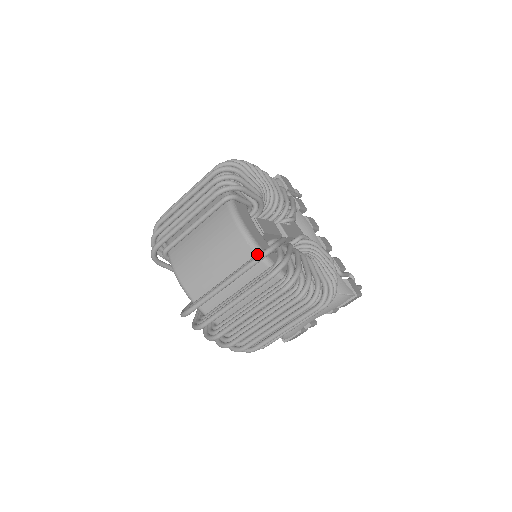
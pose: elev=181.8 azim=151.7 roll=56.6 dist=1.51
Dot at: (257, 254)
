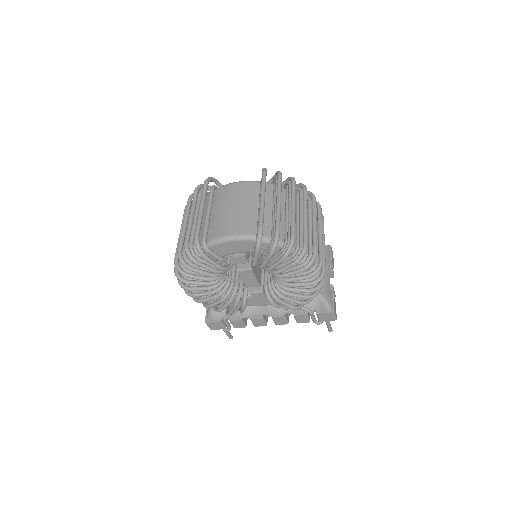
Dot at: (261, 179)
